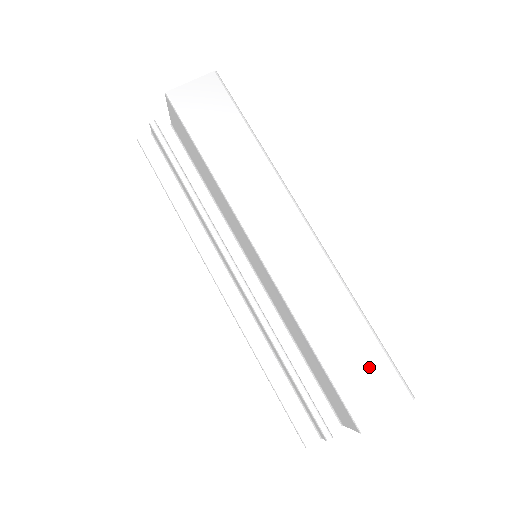
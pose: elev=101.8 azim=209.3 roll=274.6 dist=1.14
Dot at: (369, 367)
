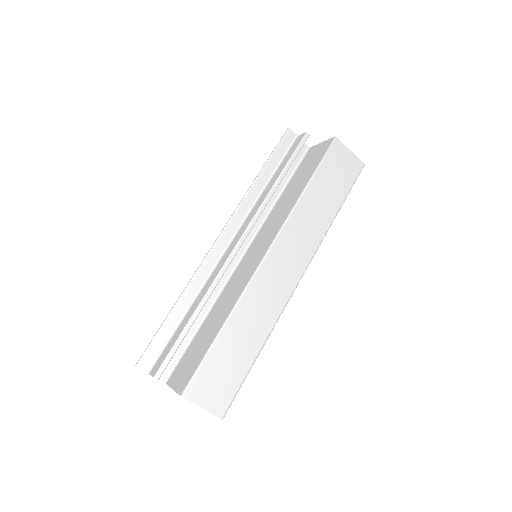
Dot at: (228, 376)
